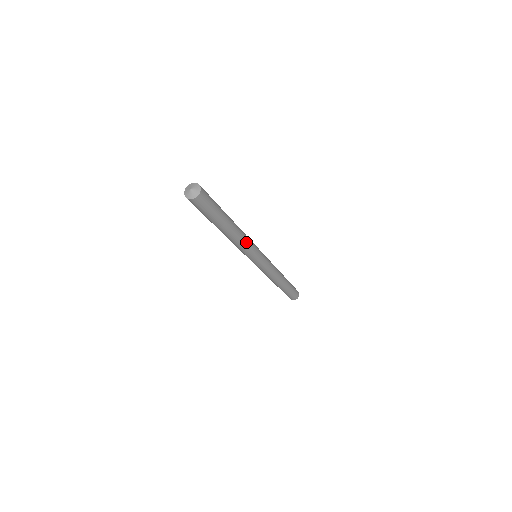
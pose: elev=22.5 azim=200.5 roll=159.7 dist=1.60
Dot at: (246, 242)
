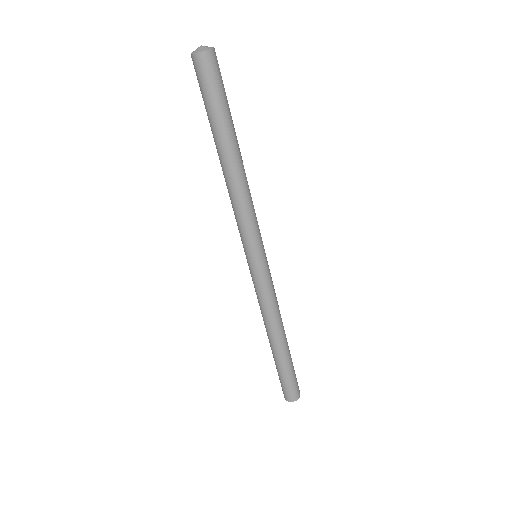
Dot at: (251, 200)
